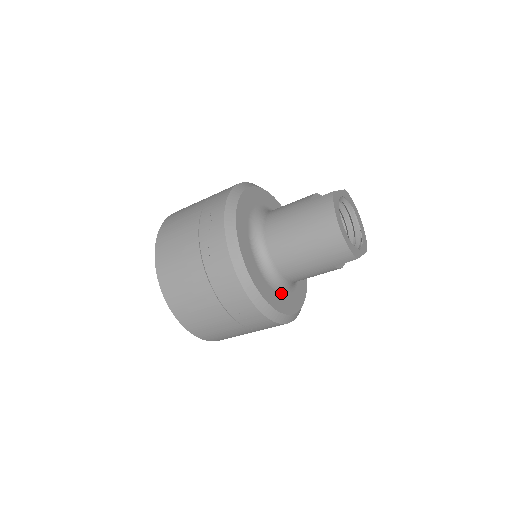
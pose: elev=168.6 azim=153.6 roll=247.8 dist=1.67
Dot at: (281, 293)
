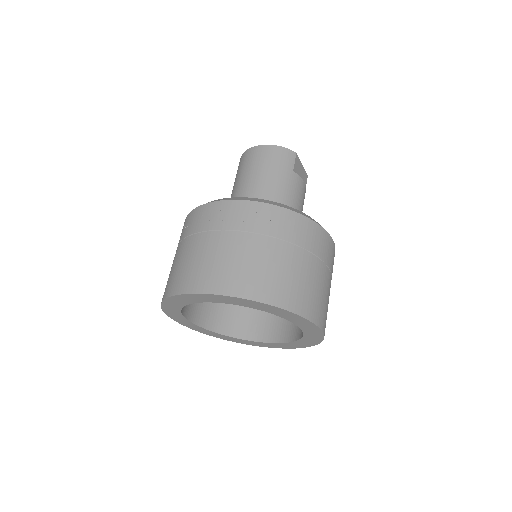
Dot at: occluded
